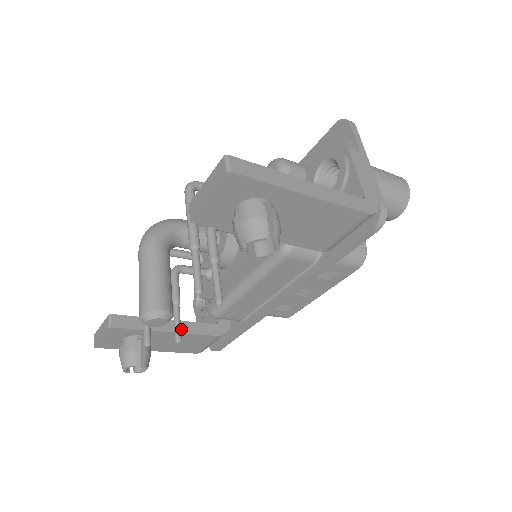
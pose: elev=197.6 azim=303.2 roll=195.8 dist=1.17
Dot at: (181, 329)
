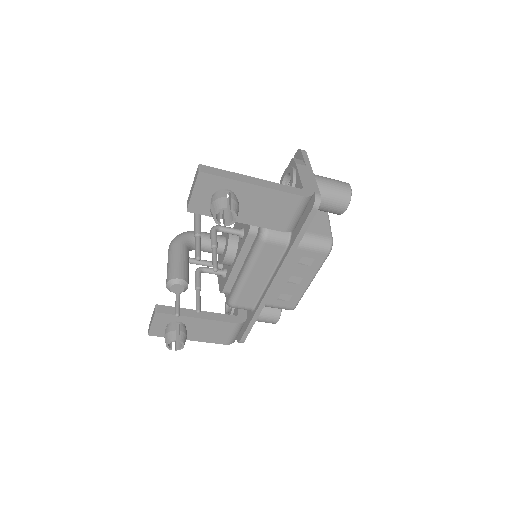
Dot at: (208, 317)
